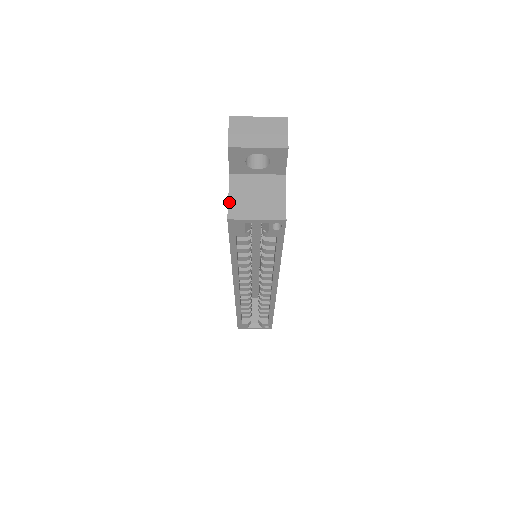
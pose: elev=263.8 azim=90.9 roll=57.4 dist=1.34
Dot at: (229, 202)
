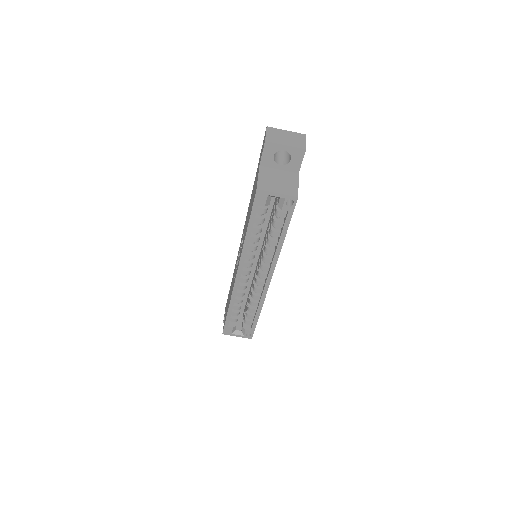
Dot at: (258, 180)
